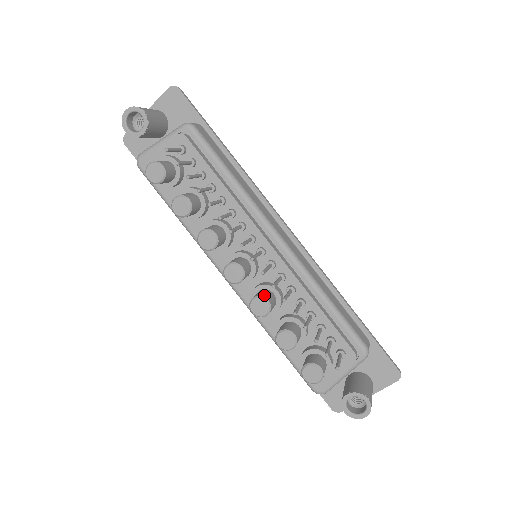
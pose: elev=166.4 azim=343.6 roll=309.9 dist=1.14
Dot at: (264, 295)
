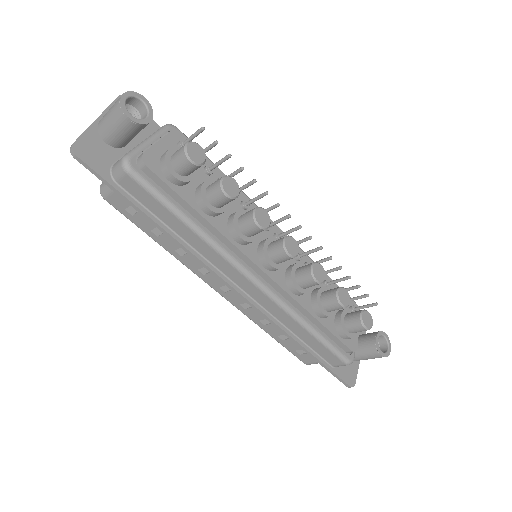
Dot at: (313, 263)
